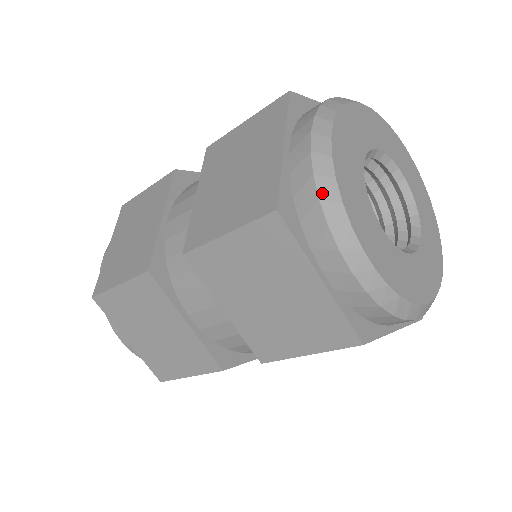
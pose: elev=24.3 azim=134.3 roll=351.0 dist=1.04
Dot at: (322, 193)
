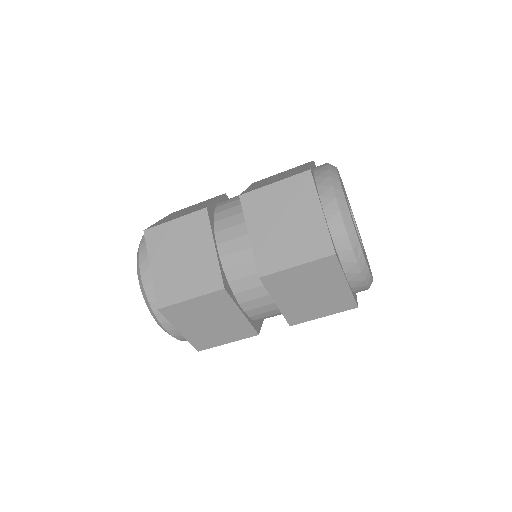
Dot at: (331, 175)
